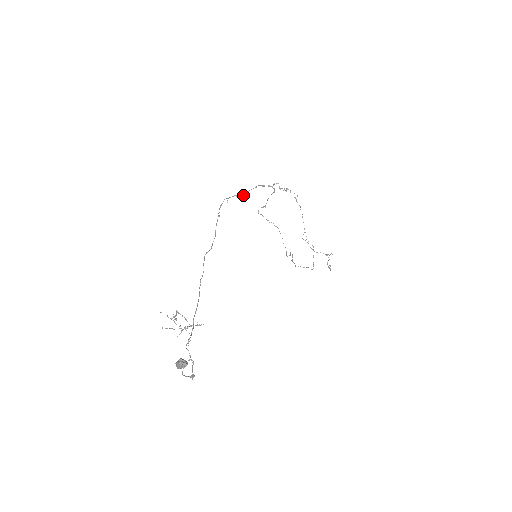
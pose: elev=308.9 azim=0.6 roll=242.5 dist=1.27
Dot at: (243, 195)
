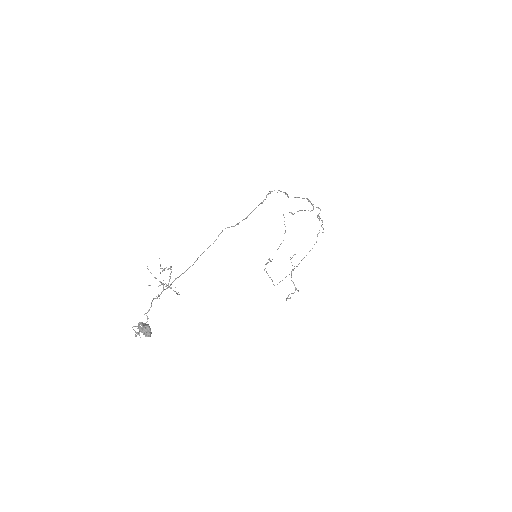
Dot at: occluded
